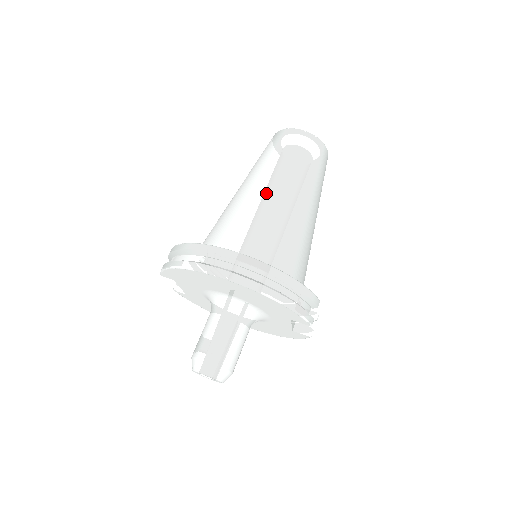
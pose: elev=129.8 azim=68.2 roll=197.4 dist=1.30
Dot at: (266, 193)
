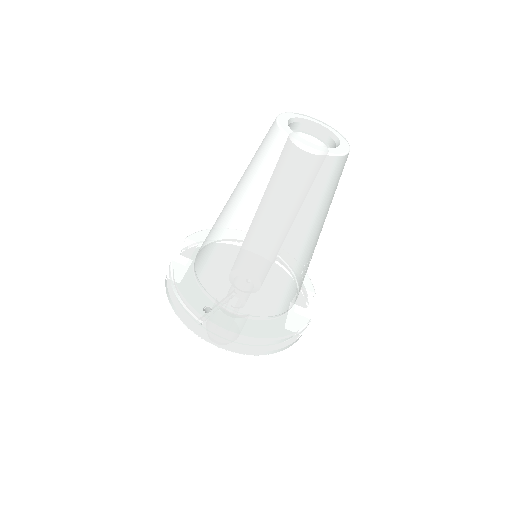
Dot at: (261, 246)
